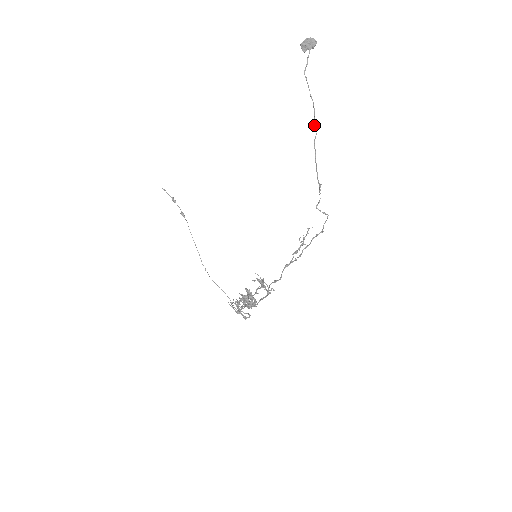
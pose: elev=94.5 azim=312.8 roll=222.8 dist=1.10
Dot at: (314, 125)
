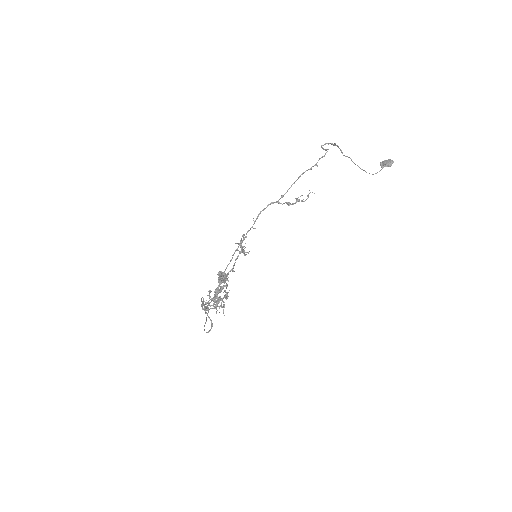
Dot at: (361, 169)
